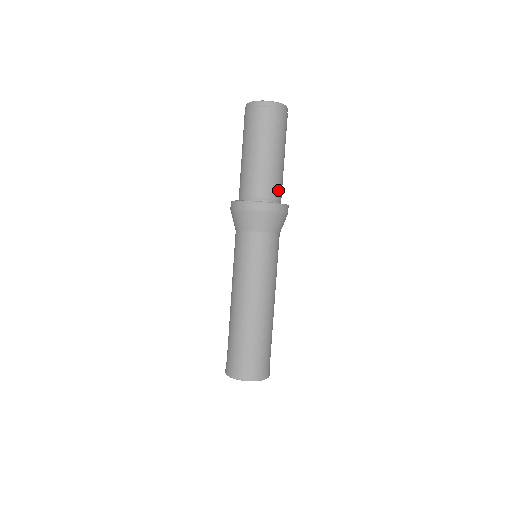
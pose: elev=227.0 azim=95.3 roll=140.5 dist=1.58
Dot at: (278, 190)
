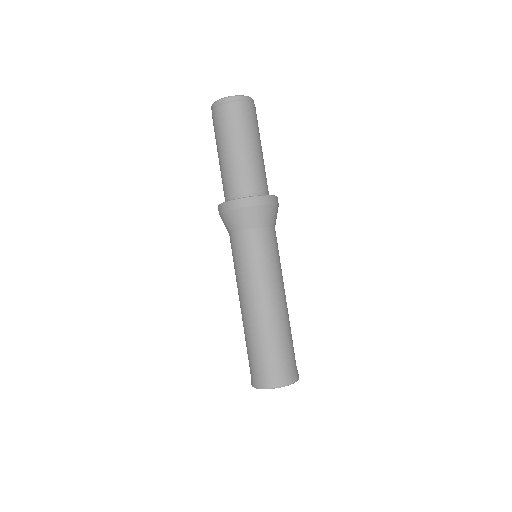
Dot at: (258, 183)
